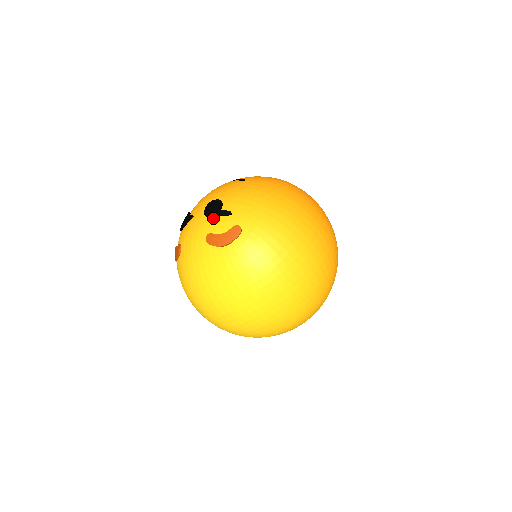
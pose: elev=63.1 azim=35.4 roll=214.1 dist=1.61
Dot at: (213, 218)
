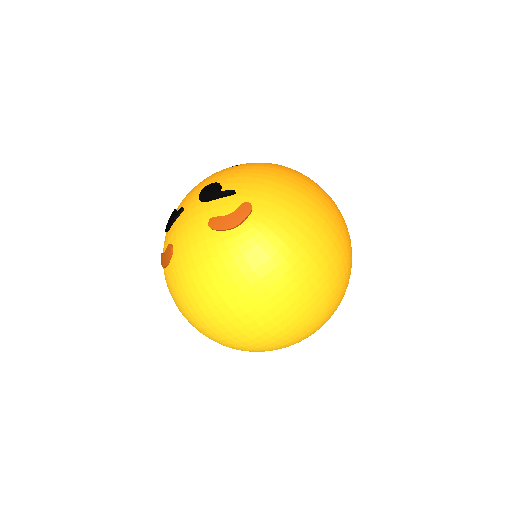
Dot at: (213, 201)
